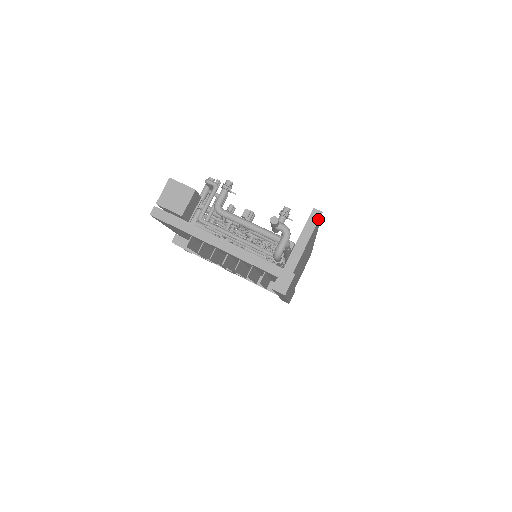
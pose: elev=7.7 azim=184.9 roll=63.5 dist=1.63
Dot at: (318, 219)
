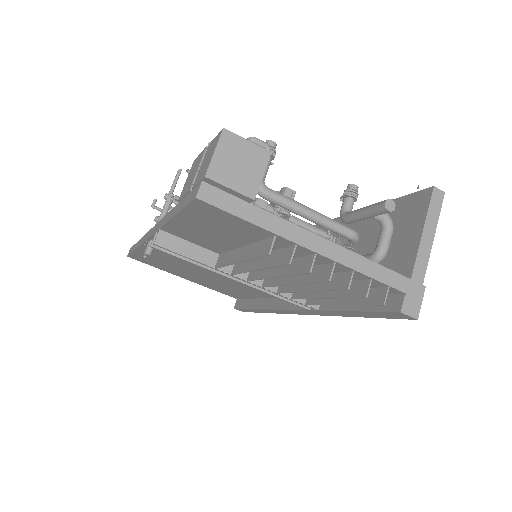
Dot at: (441, 203)
